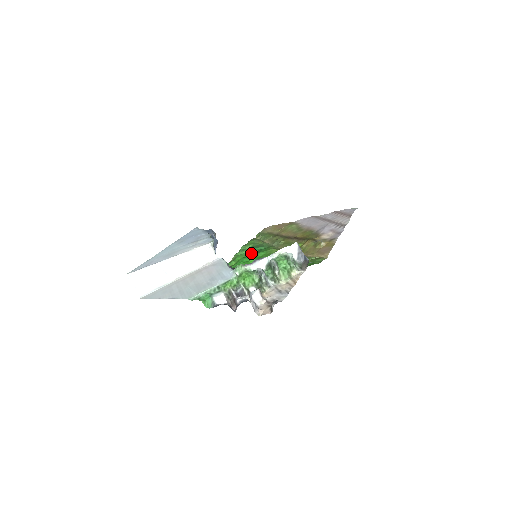
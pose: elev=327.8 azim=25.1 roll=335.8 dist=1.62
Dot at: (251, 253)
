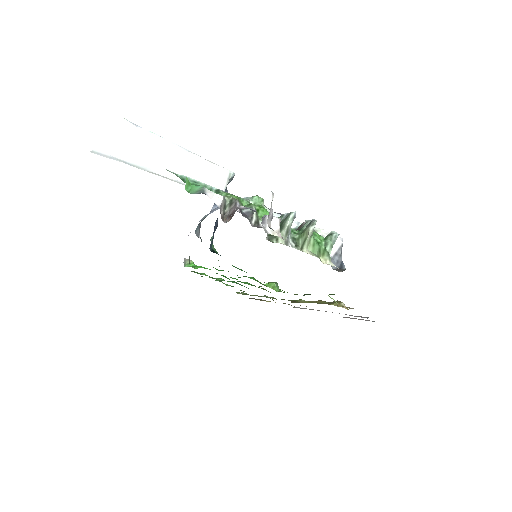
Dot at: (232, 281)
